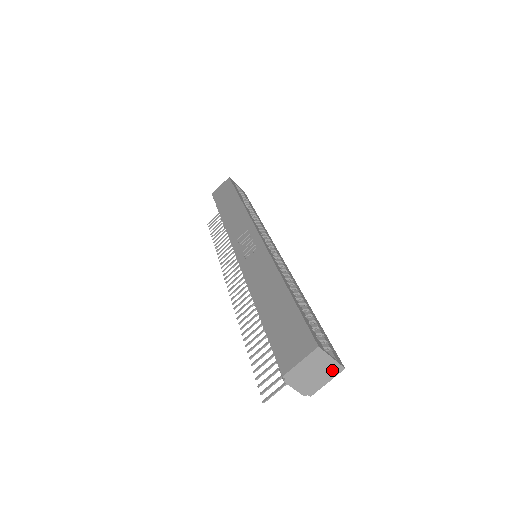
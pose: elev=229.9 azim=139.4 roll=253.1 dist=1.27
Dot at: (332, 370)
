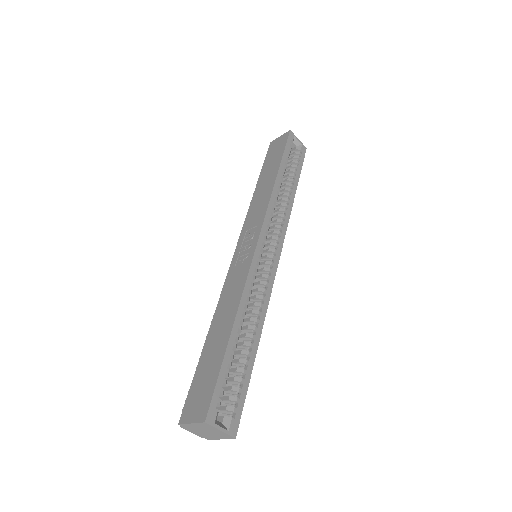
Dot at: (223, 435)
